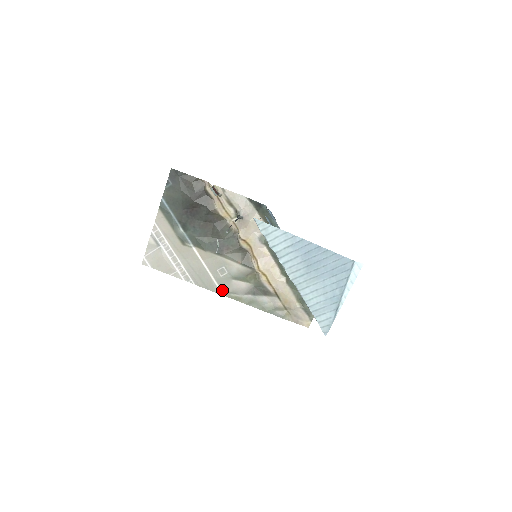
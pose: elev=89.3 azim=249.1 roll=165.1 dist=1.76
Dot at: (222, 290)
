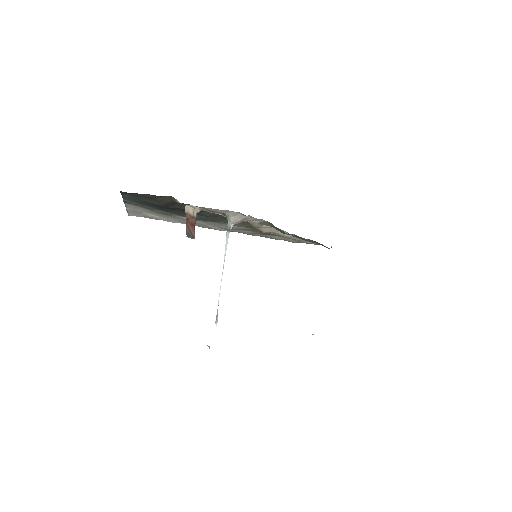
Dot at: (225, 230)
